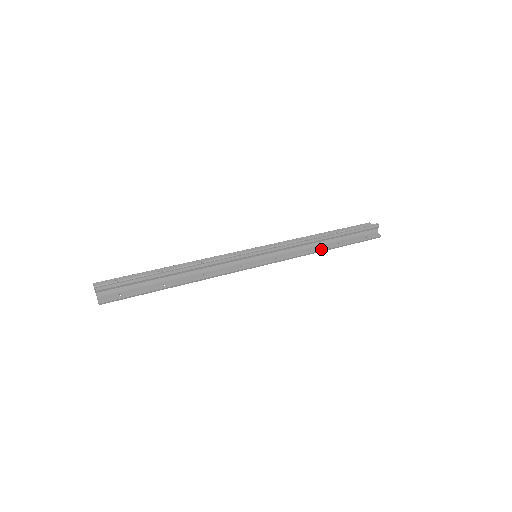
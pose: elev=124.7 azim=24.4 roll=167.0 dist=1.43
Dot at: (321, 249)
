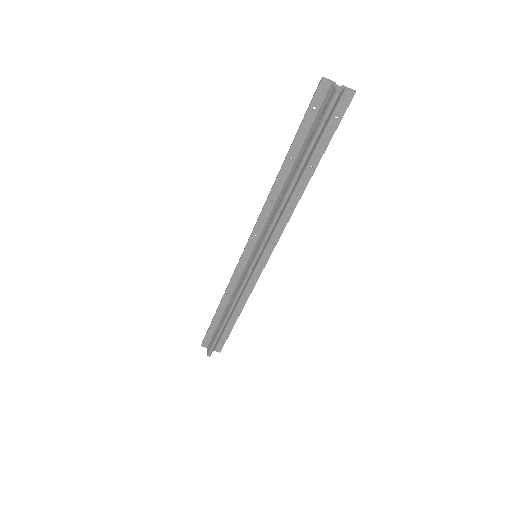
Dot at: (301, 194)
